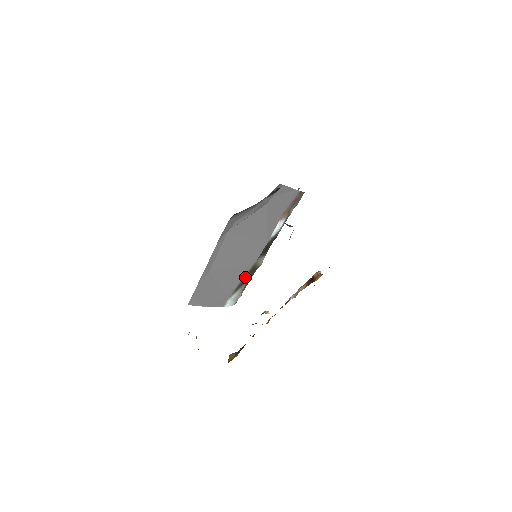
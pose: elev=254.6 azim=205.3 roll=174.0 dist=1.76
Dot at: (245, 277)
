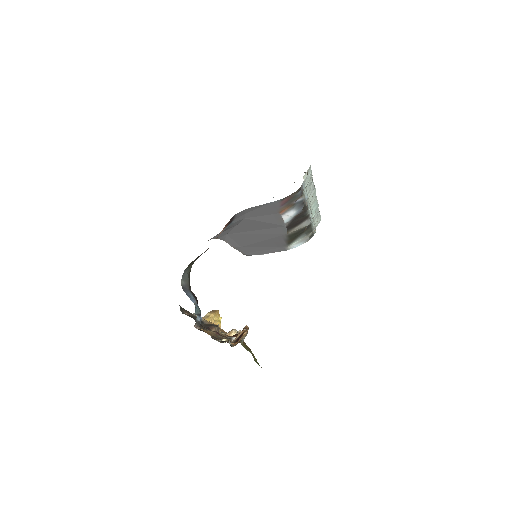
Dot at: (290, 238)
